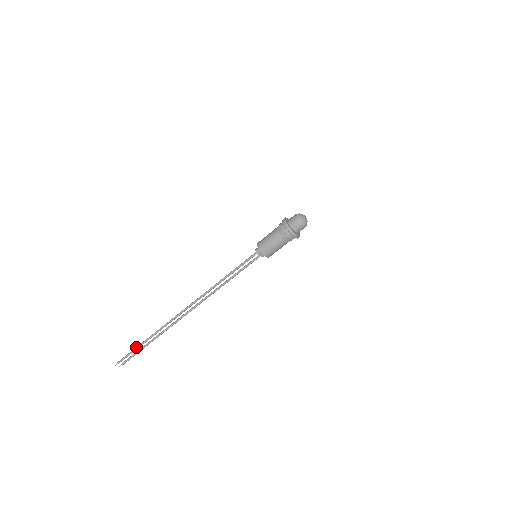
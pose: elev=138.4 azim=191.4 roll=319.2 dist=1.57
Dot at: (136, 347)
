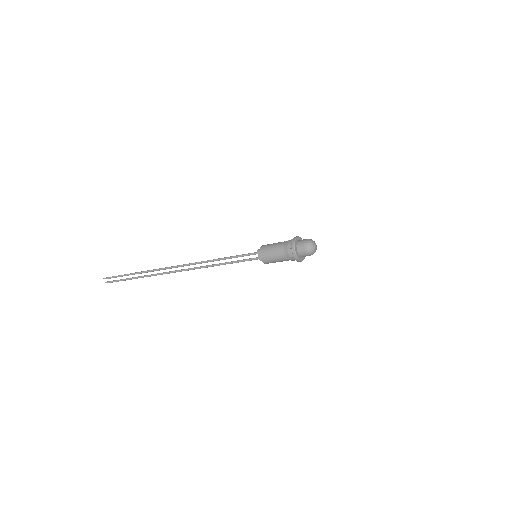
Dot at: (126, 274)
